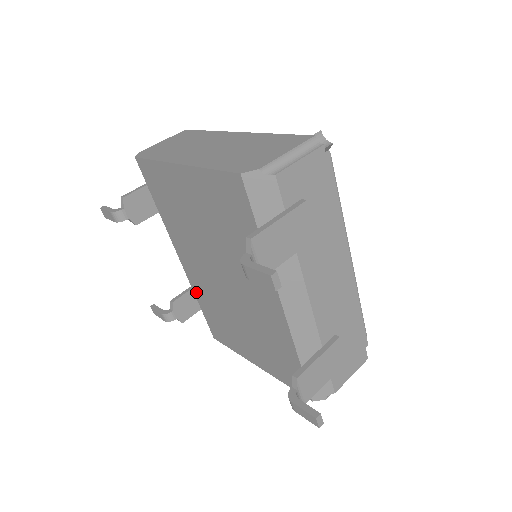
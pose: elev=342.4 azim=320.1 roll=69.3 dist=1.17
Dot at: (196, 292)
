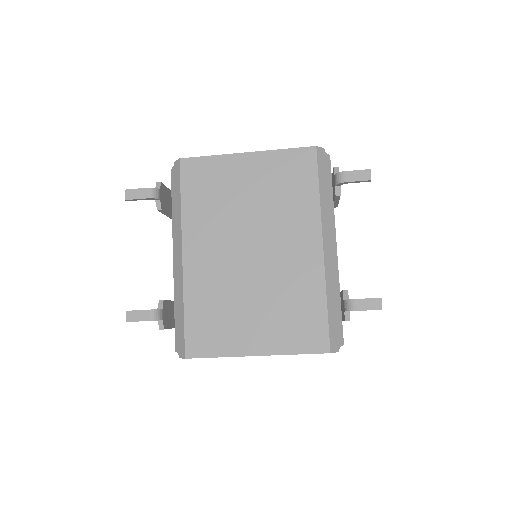
Dot at: (189, 293)
